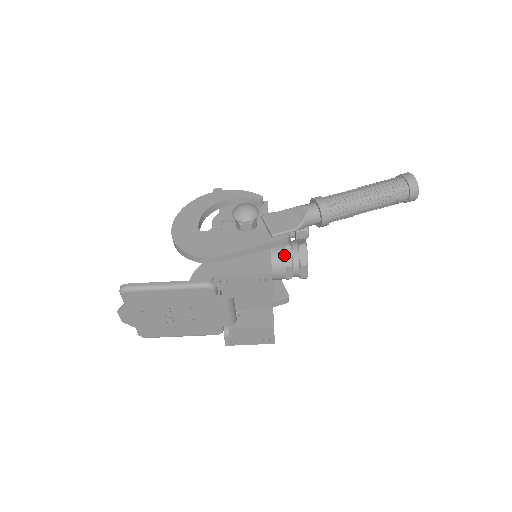
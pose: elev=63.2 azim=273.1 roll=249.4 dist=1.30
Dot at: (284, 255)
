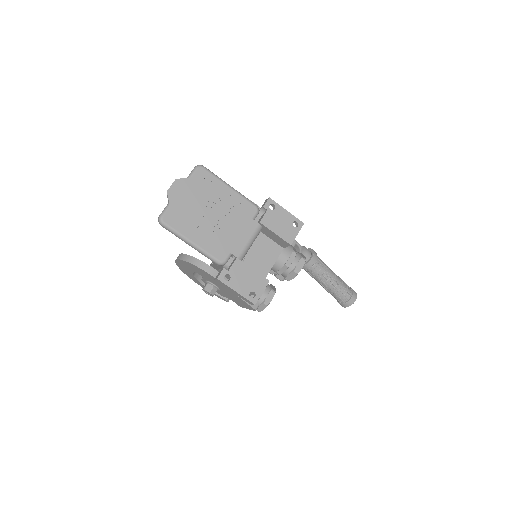
Dot at: occluded
